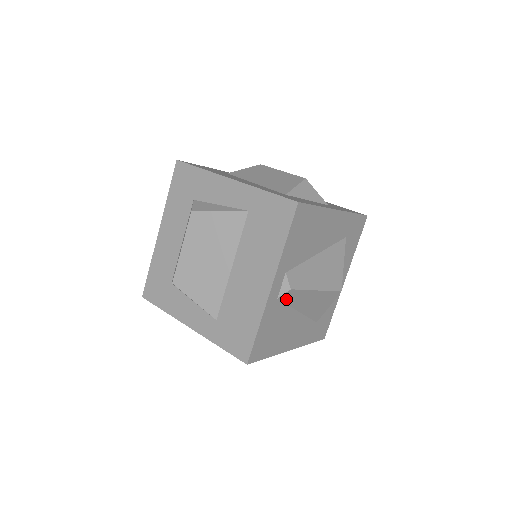
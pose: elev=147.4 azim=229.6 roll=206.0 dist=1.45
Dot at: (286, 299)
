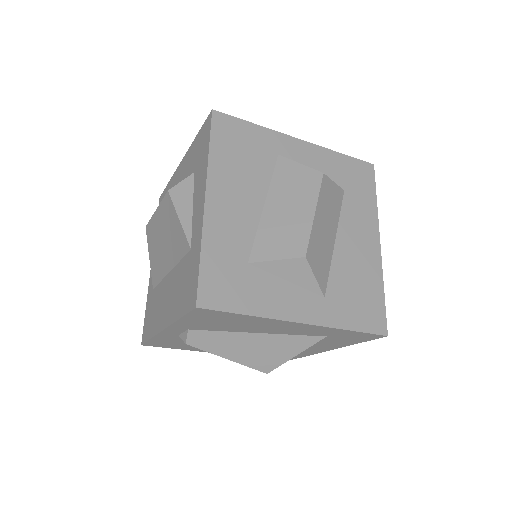
Dot at: occluded
